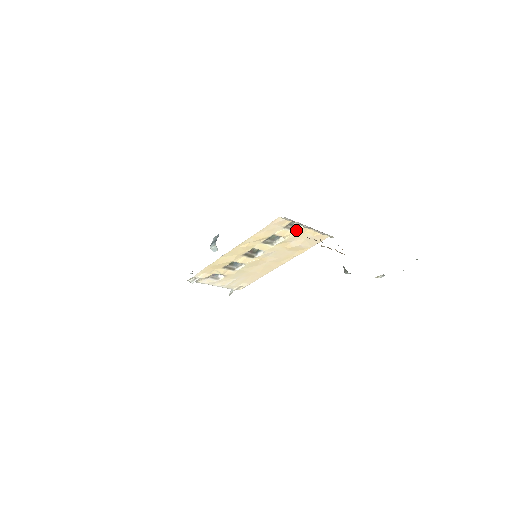
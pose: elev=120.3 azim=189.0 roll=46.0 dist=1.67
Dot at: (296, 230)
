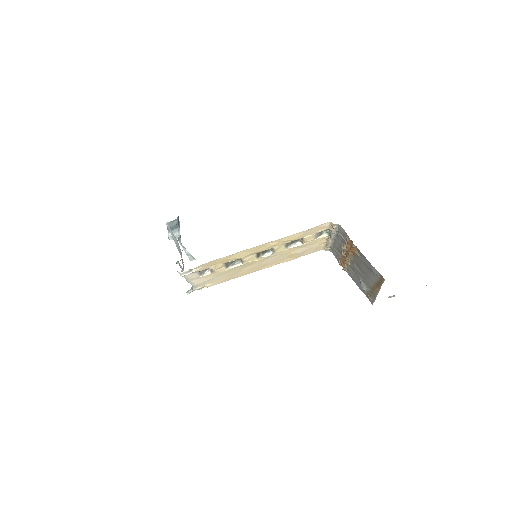
Dot at: (317, 238)
